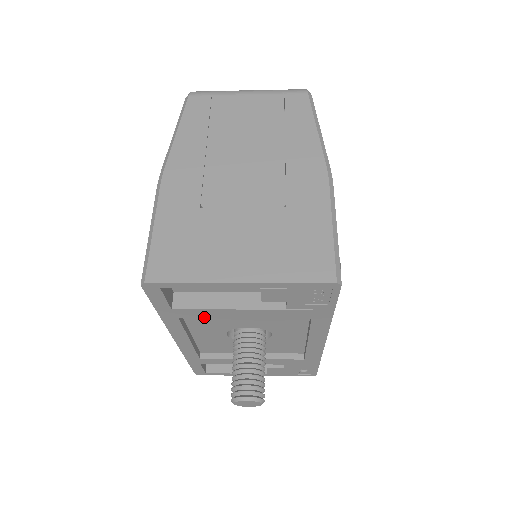
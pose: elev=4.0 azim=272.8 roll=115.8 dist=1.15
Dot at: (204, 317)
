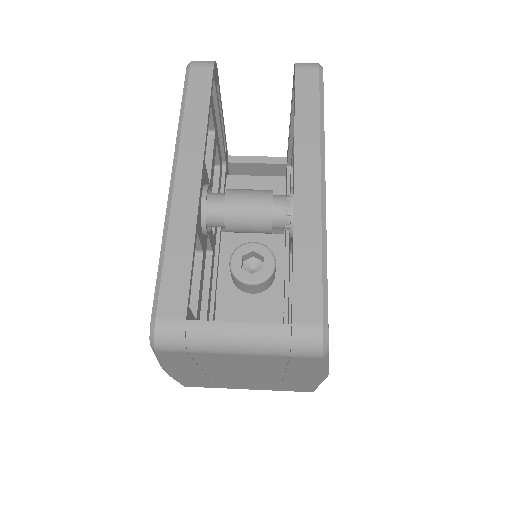
Dot at: occluded
